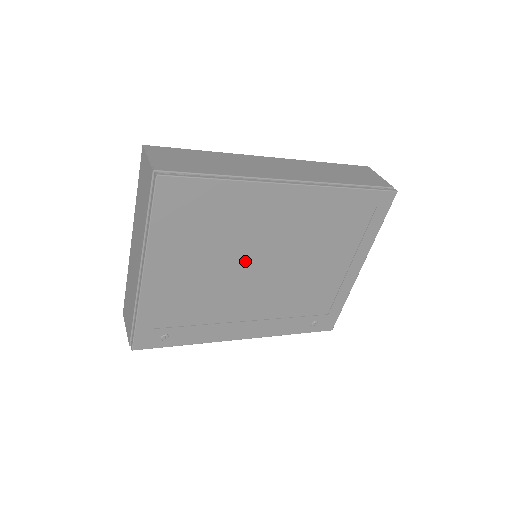
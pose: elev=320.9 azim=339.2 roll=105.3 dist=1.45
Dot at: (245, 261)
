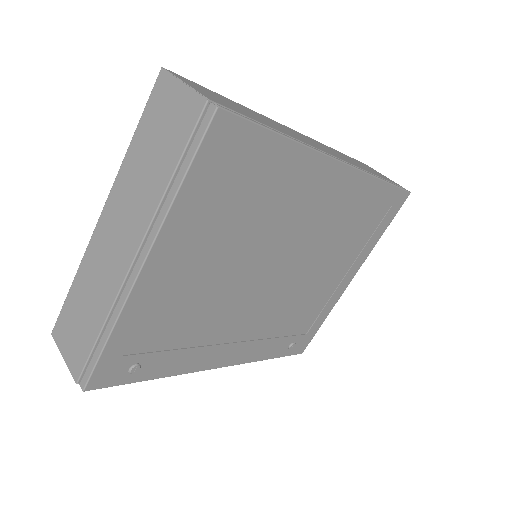
Dot at: (262, 259)
